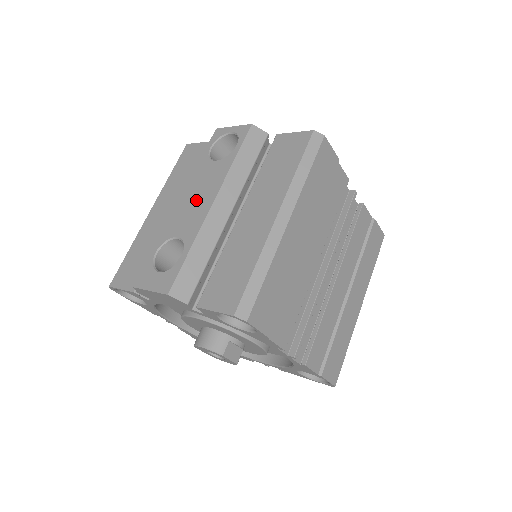
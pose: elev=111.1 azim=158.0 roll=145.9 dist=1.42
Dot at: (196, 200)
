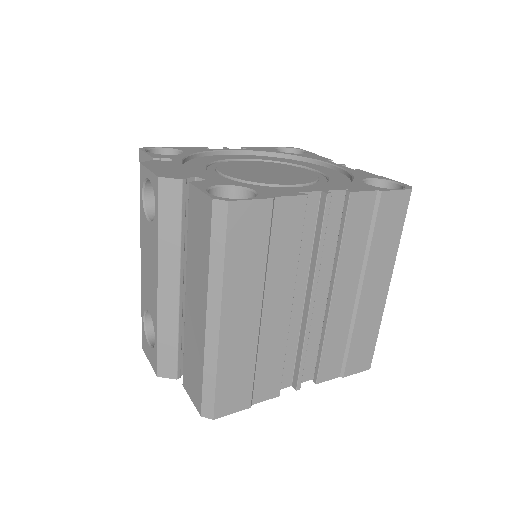
Dot at: (149, 272)
